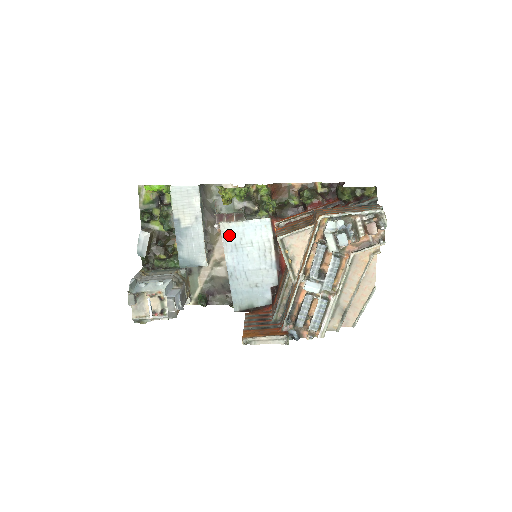
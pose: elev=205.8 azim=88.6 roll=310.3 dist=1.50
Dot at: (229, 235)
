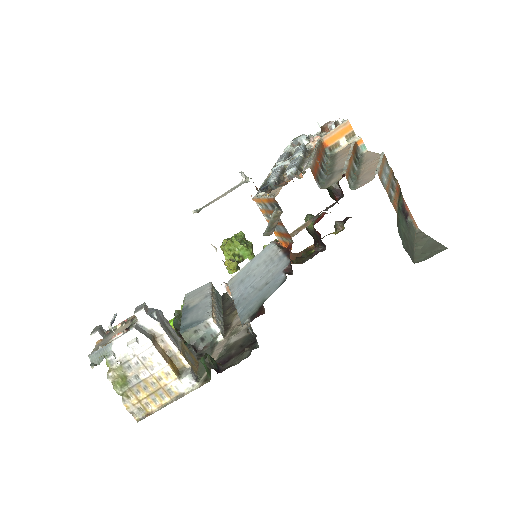
Dot at: (236, 281)
